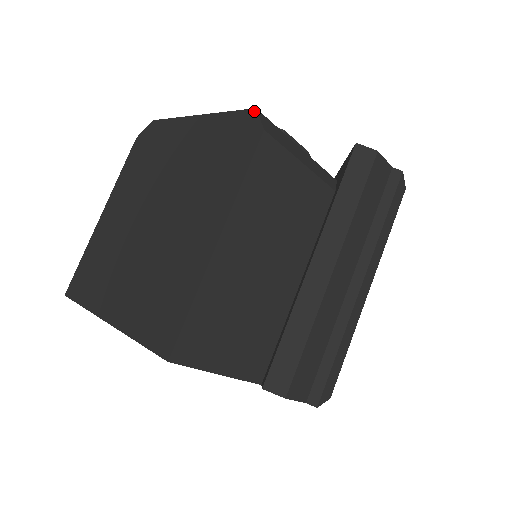
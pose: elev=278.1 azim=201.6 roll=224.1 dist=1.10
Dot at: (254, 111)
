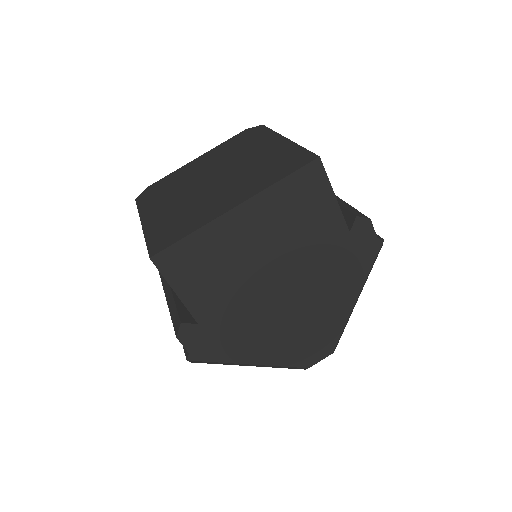
Dot at: (246, 129)
